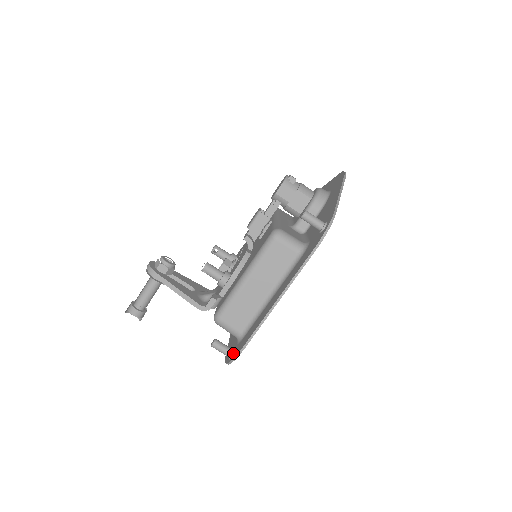
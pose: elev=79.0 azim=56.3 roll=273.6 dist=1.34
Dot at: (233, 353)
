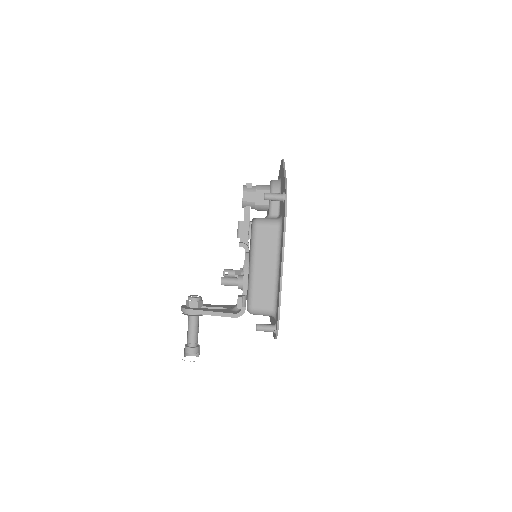
Dot at: (275, 326)
